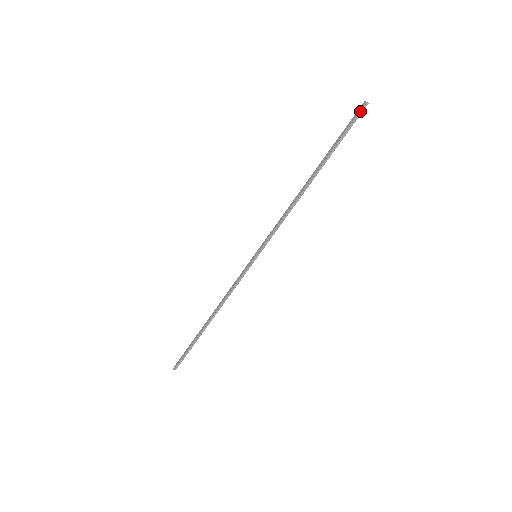
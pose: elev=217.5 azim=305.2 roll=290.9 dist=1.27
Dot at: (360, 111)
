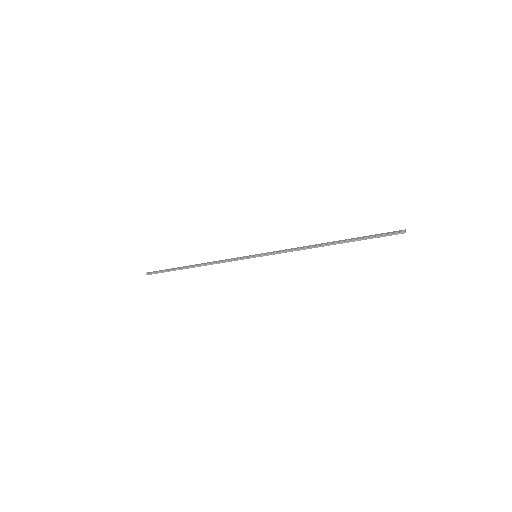
Dot at: (397, 232)
